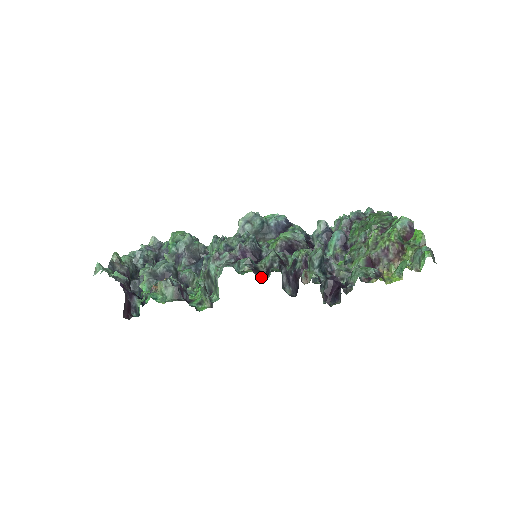
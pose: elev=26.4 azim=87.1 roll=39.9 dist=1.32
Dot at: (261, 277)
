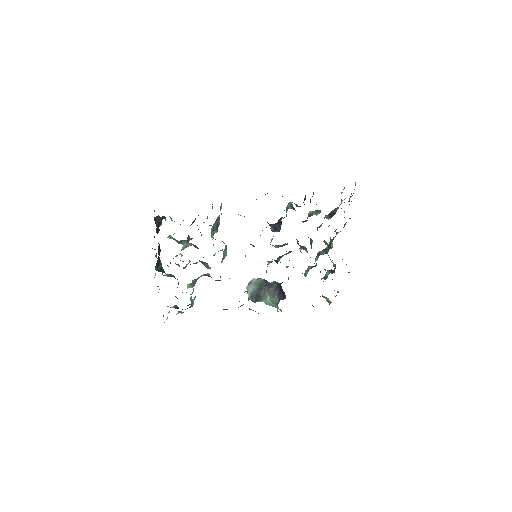
Dot at: occluded
